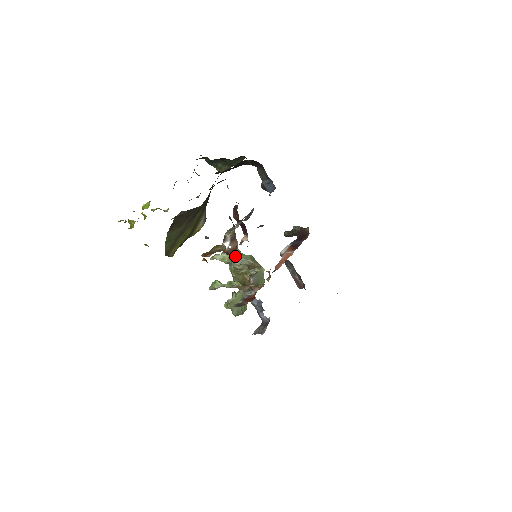
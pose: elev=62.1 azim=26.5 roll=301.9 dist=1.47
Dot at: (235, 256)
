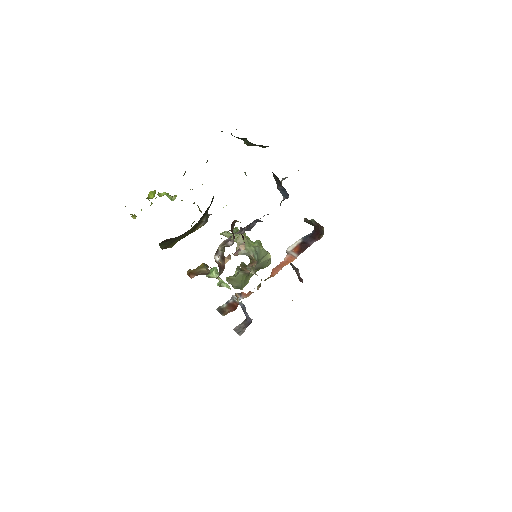
Dot at: occluded
